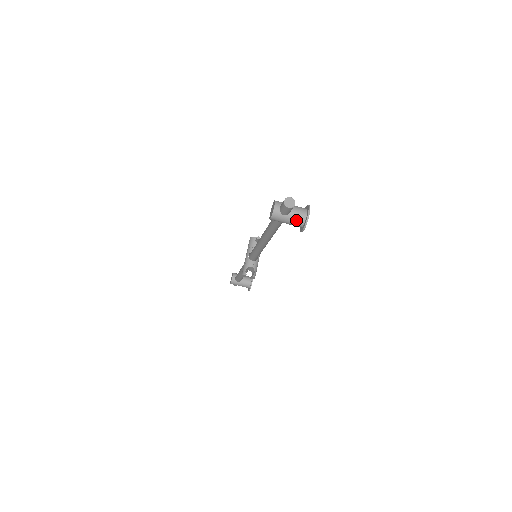
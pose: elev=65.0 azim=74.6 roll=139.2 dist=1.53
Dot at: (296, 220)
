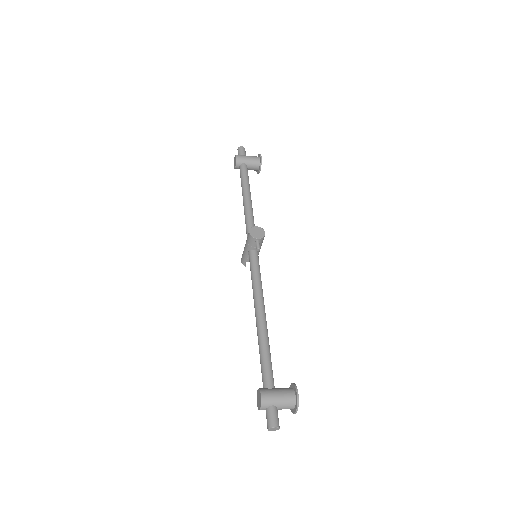
Dot at: occluded
